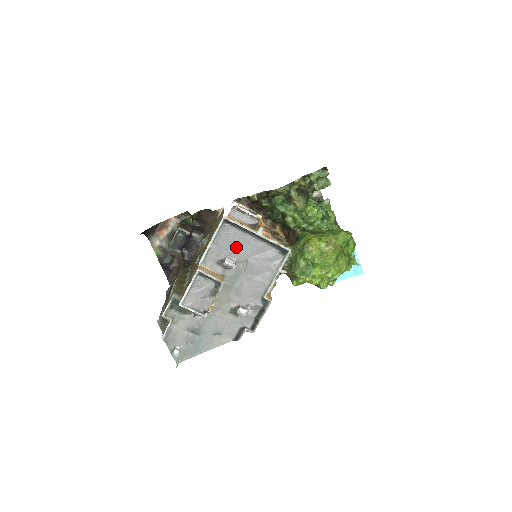
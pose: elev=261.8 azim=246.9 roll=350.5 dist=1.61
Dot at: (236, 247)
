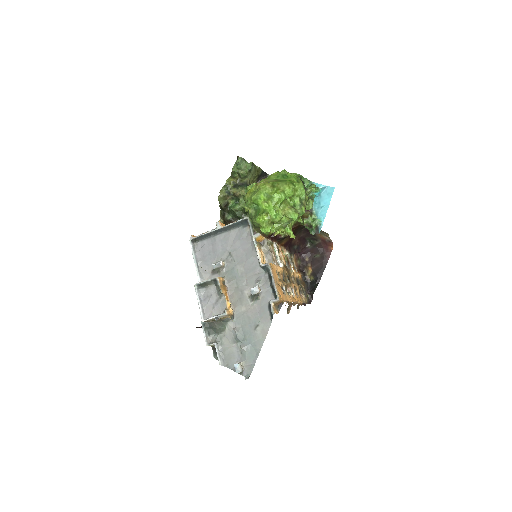
Dot at: (215, 251)
